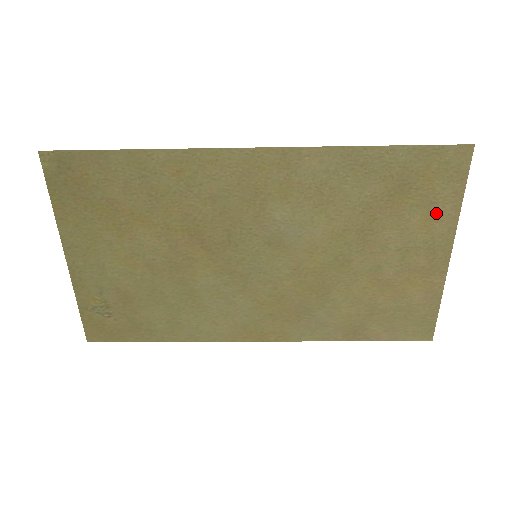
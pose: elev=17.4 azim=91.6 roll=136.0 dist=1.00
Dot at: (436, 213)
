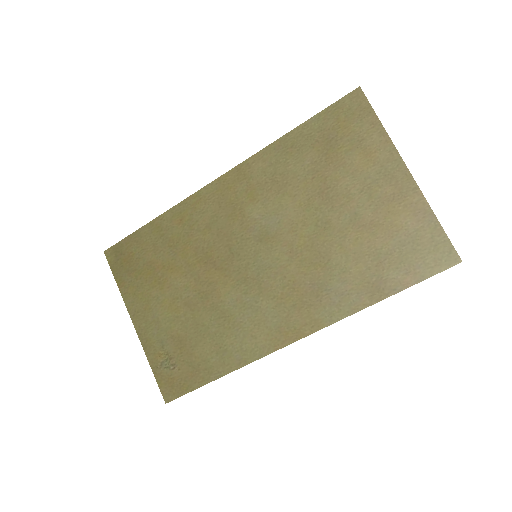
Dot at: (369, 146)
